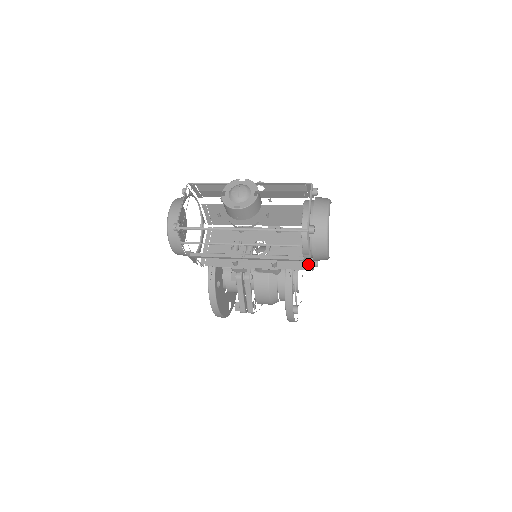
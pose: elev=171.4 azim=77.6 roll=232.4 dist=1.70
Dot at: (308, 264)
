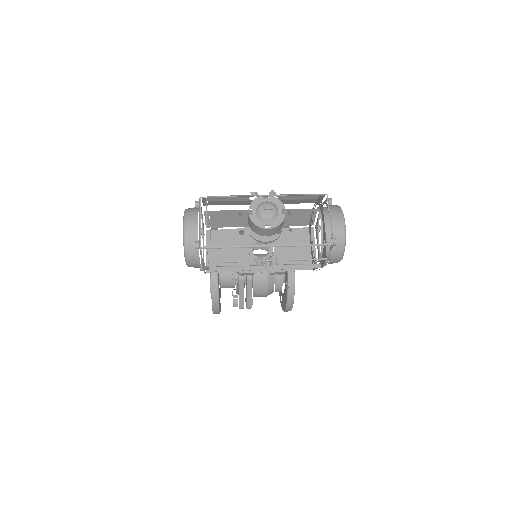
Dot at: occluded
